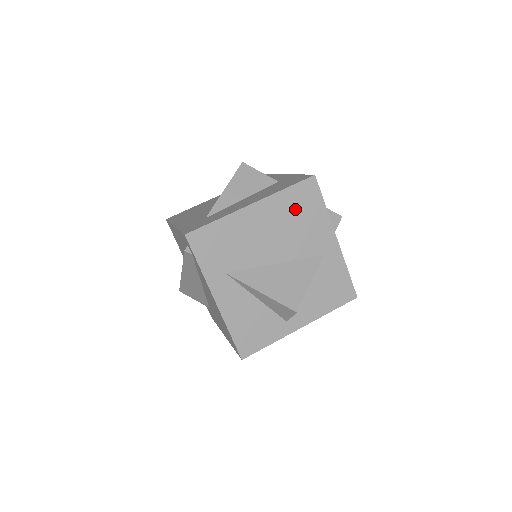
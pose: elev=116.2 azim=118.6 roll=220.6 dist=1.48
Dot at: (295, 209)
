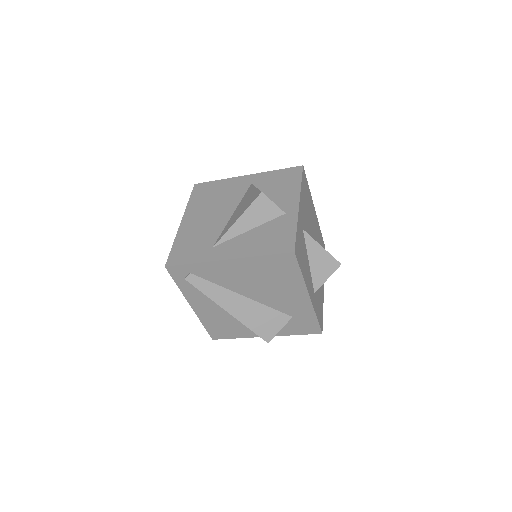
Dot at: (206, 198)
